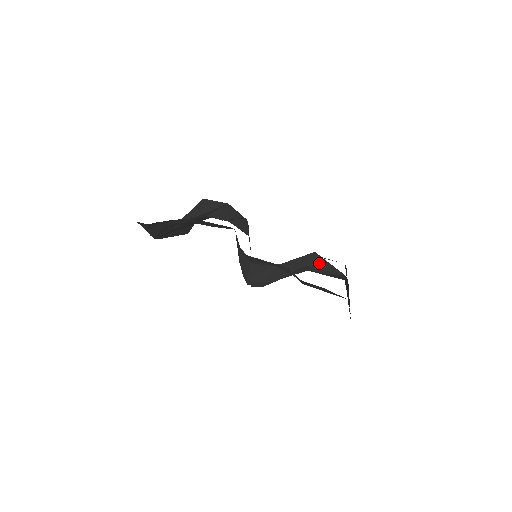
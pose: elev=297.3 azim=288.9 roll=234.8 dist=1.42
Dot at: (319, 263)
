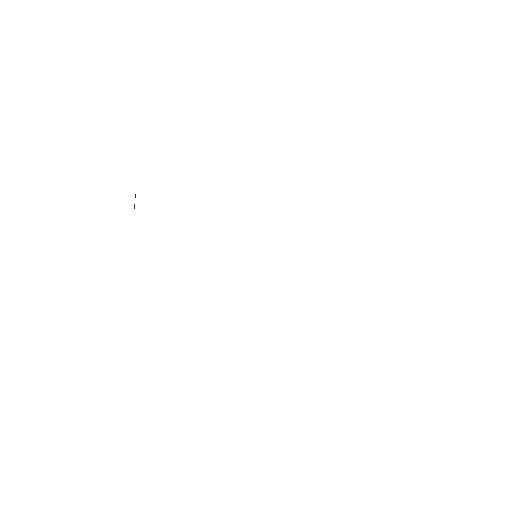
Dot at: occluded
